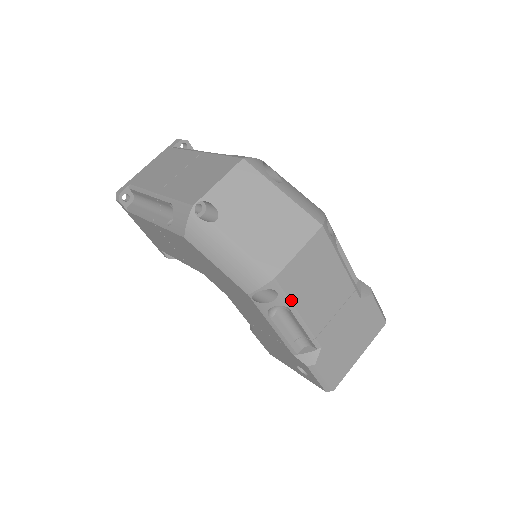
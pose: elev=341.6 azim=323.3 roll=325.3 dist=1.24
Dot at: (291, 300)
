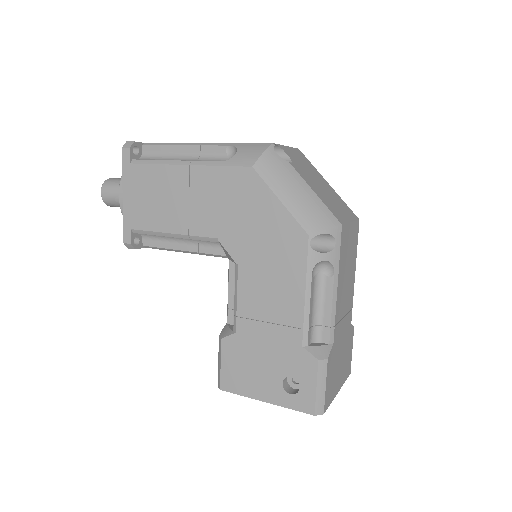
Dot at: (339, 261)
